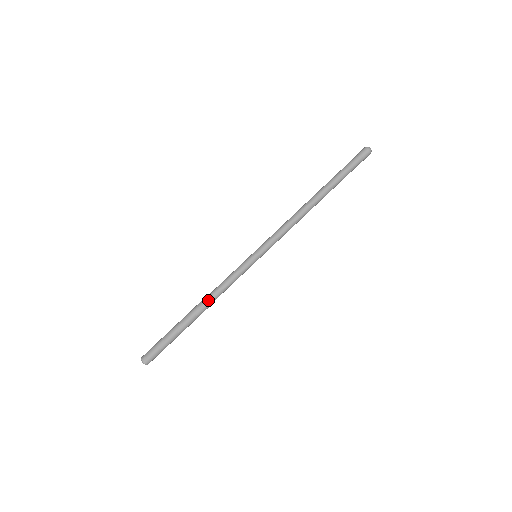
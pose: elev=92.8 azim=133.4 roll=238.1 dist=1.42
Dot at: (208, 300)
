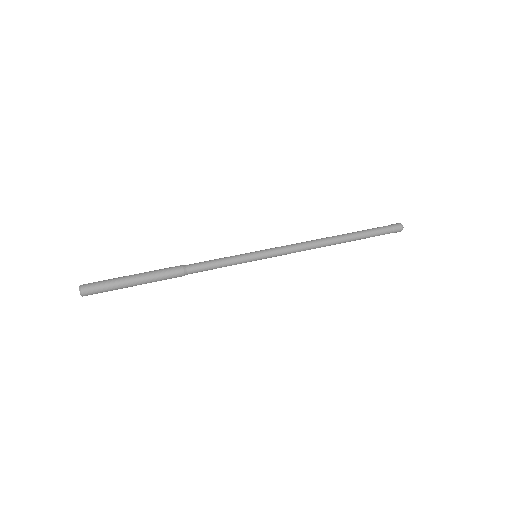
Dot at: (187, 266)
